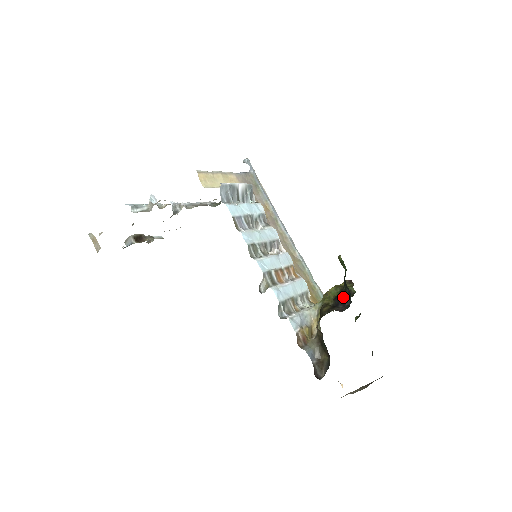
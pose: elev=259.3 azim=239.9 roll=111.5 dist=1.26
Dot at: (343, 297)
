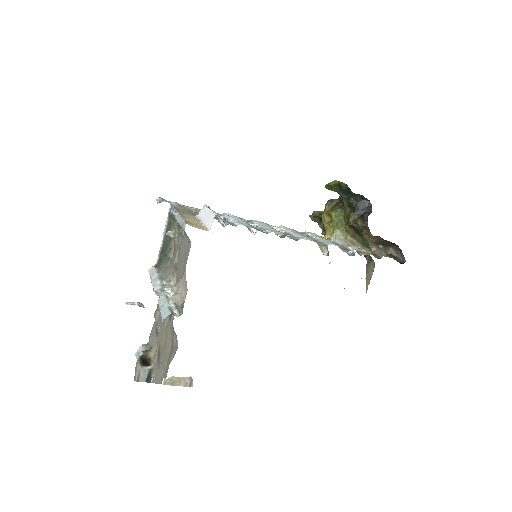
Dot at: (359, 204)
